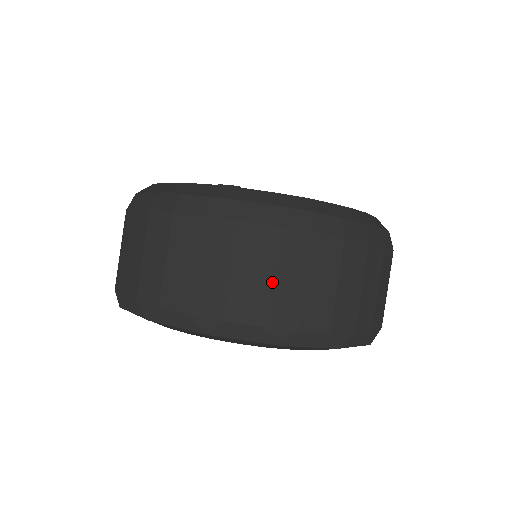
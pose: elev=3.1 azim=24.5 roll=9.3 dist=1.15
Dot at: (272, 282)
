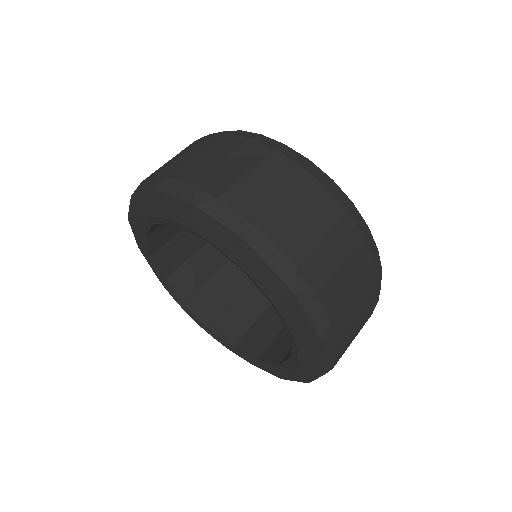
Dot at: (322, 243)
